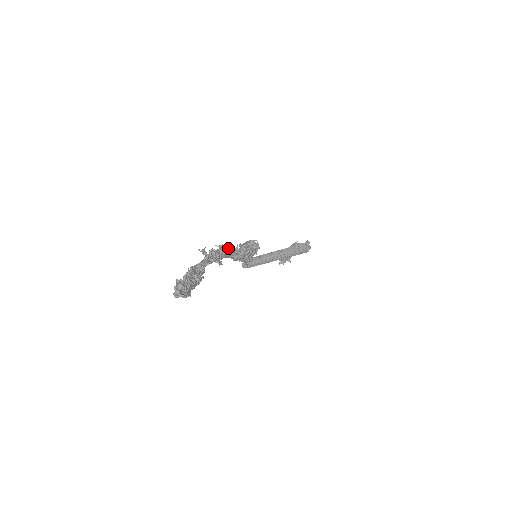
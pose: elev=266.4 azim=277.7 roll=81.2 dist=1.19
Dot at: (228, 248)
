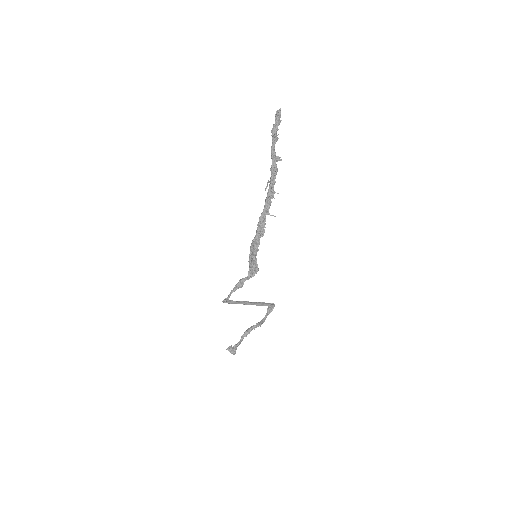
Dot at: occluded
